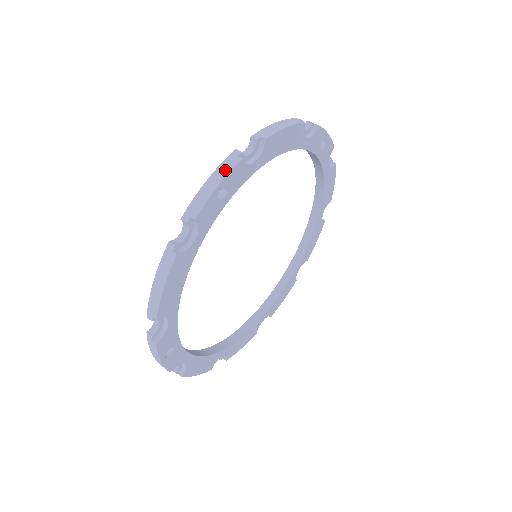
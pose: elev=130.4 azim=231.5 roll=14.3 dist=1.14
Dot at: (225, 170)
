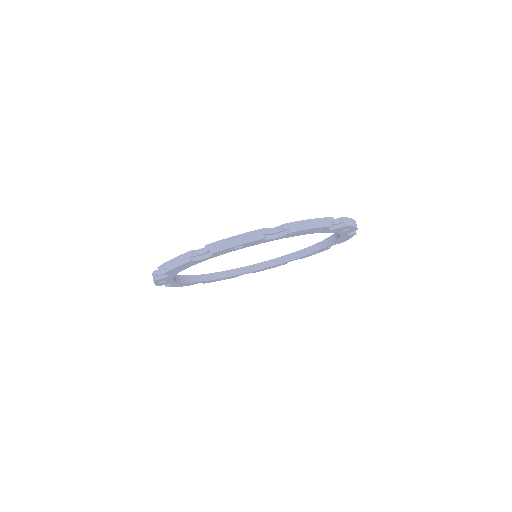
Dot at: (153, 279)
